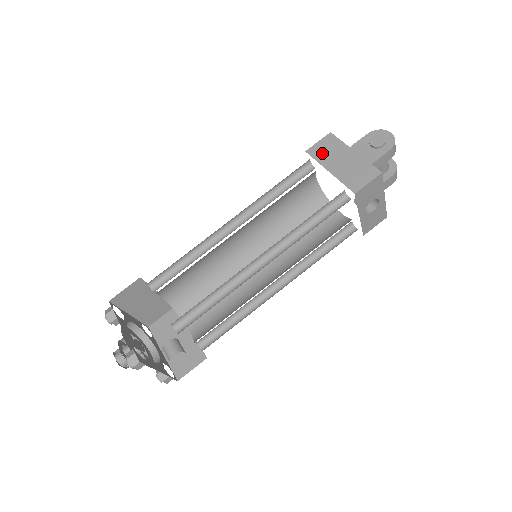
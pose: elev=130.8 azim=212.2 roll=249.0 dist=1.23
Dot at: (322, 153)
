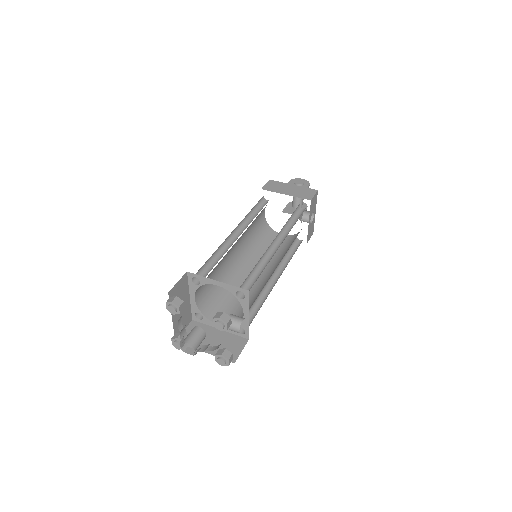
Dot at: (273, 188)
